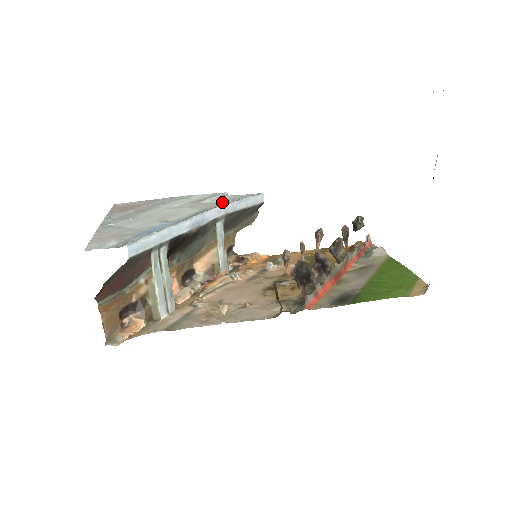
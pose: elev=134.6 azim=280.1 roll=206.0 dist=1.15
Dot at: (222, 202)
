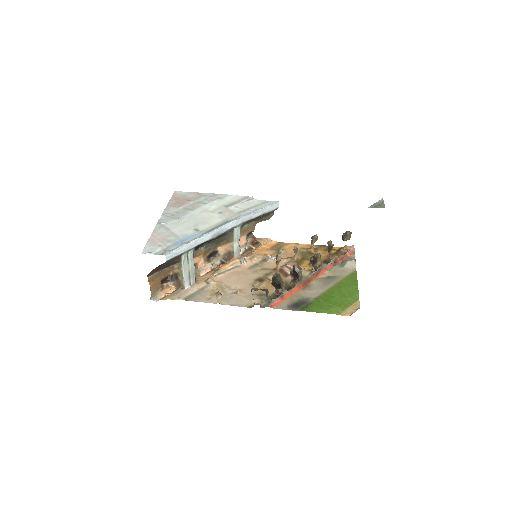
Dot at: (243, 212)
